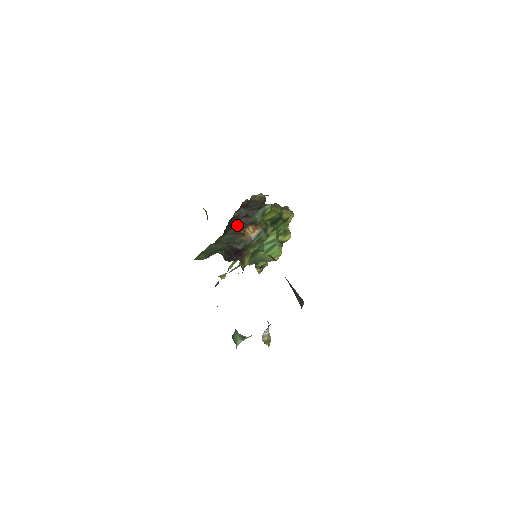
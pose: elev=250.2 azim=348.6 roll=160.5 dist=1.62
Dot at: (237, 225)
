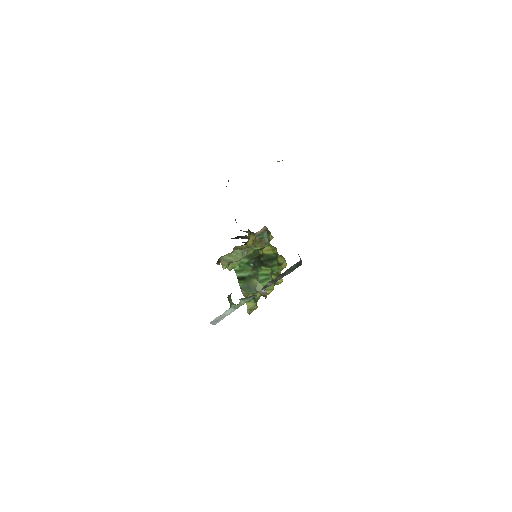
Dot at: (241, 238)
